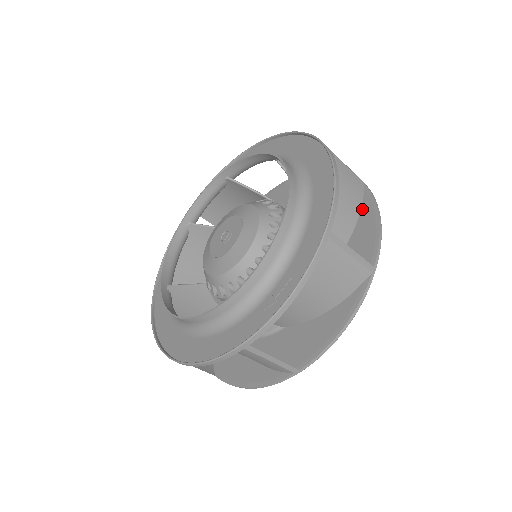
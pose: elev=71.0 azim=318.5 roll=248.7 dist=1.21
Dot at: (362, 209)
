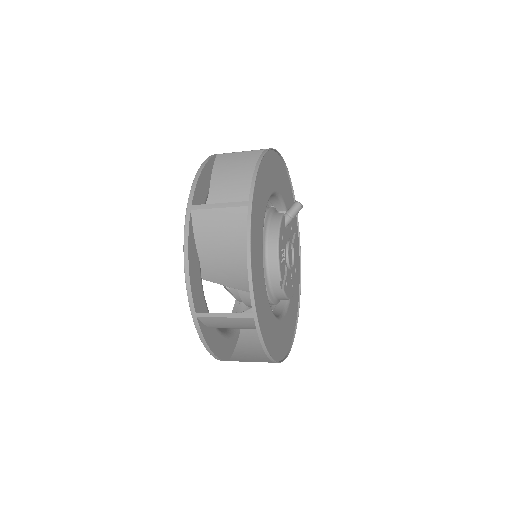
Dot at: (262, 168)
